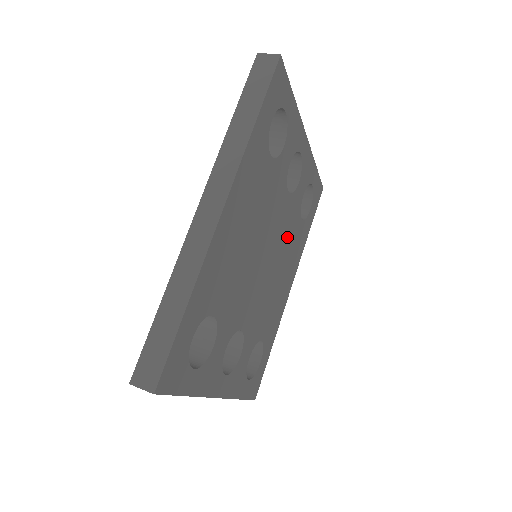
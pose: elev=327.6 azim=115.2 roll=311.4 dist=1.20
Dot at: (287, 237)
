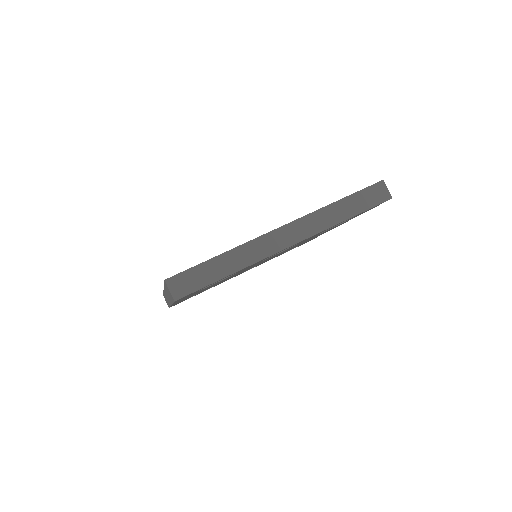
Dot at: occluded
